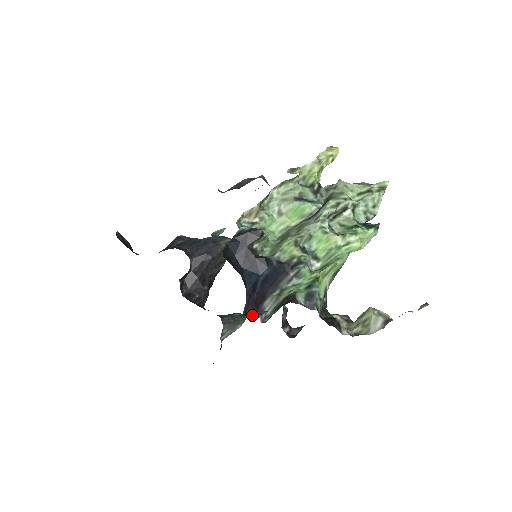
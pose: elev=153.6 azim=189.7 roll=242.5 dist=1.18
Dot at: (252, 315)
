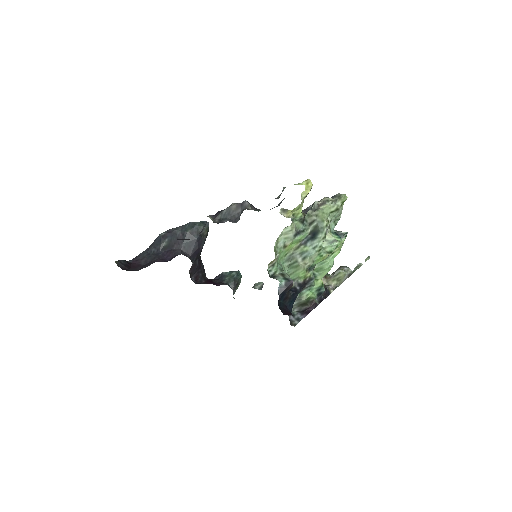
Dot at: (296, 323)
